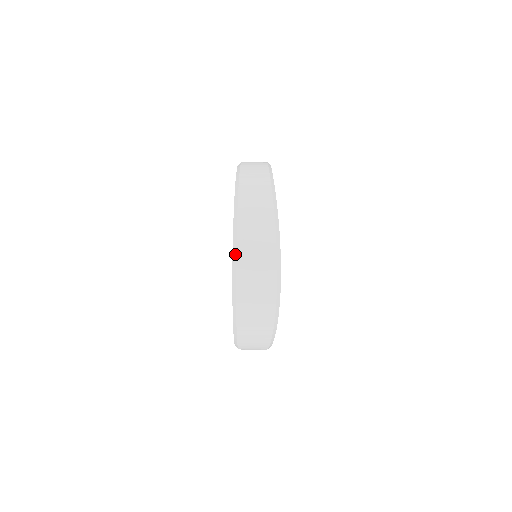
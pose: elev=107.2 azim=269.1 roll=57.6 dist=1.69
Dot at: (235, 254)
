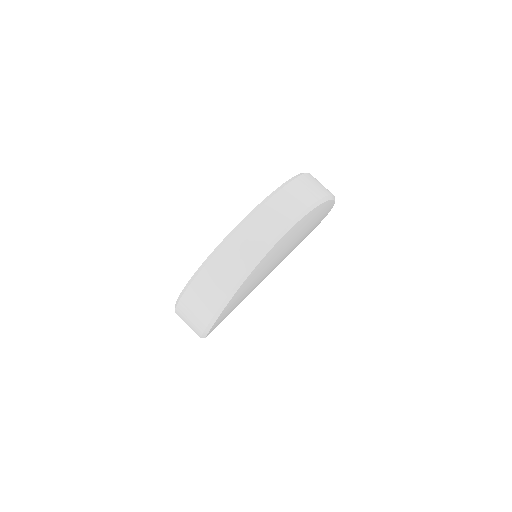
Dot at: (178, 300)
